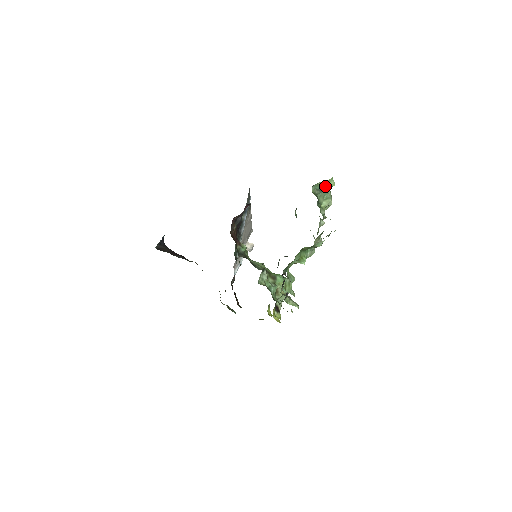
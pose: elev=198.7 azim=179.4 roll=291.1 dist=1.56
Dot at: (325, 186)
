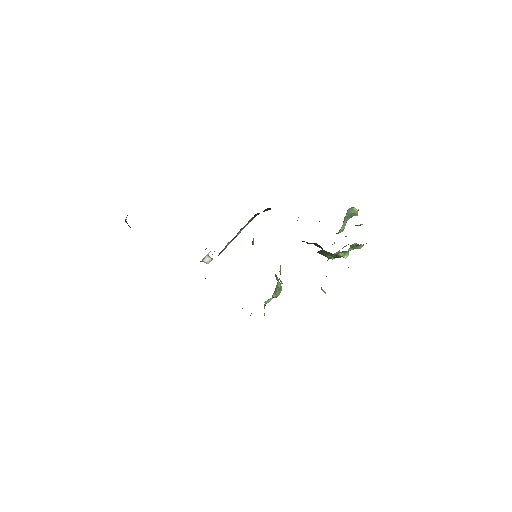
Dot at: (355, 212)
